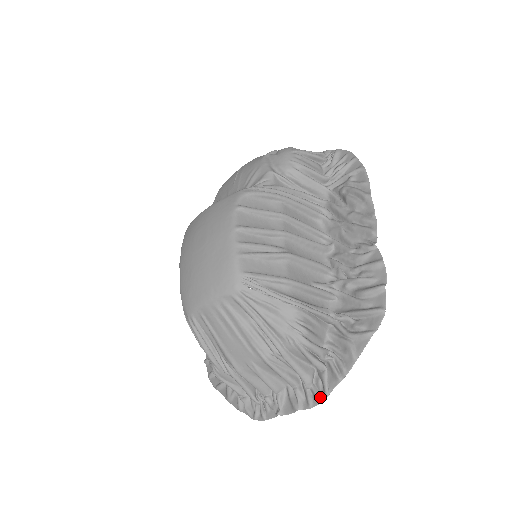
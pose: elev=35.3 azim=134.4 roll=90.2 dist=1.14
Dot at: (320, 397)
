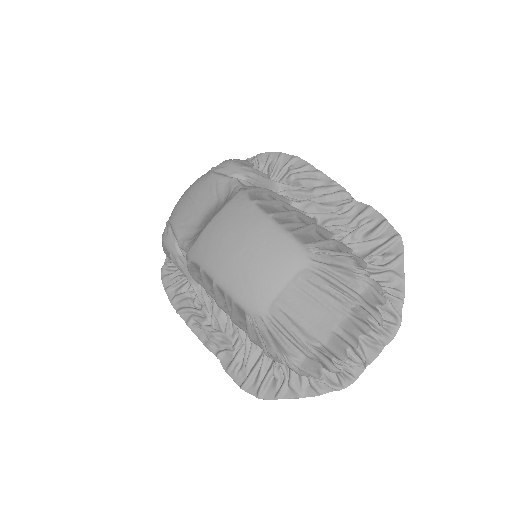
Dot at: (396, 325)
